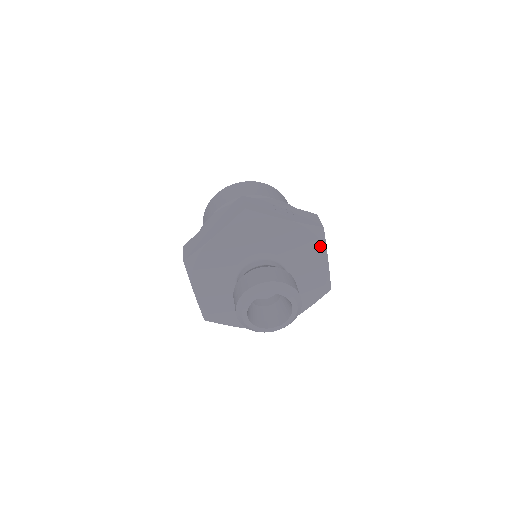
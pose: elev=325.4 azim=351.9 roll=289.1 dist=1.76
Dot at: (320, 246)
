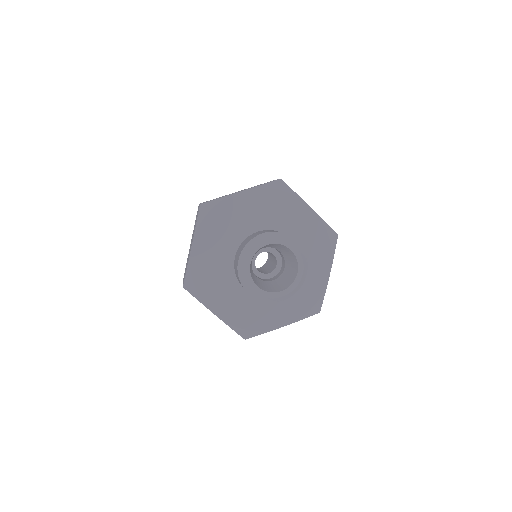
Dot at: (329, 252)
